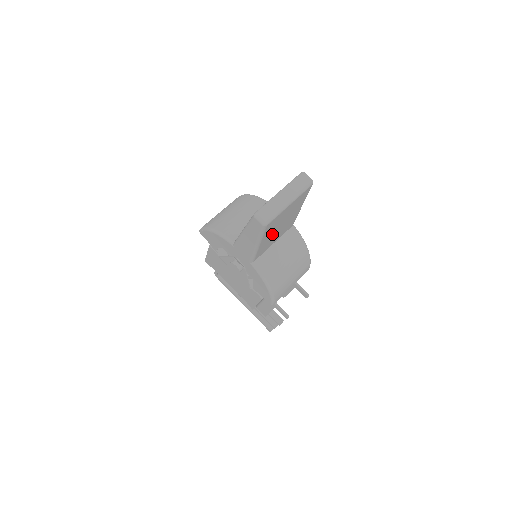
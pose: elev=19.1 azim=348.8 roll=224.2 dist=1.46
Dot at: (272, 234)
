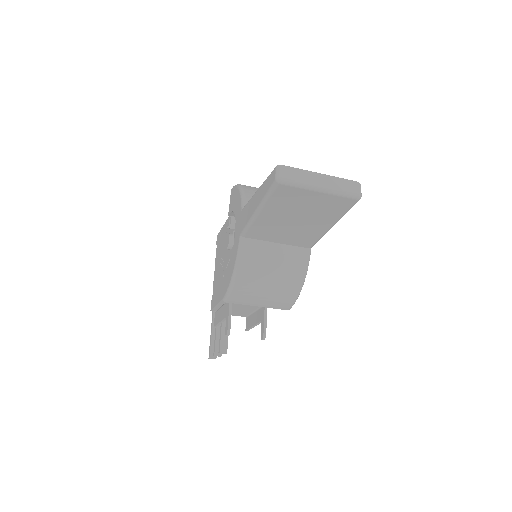
Dot at: (281, 218)
